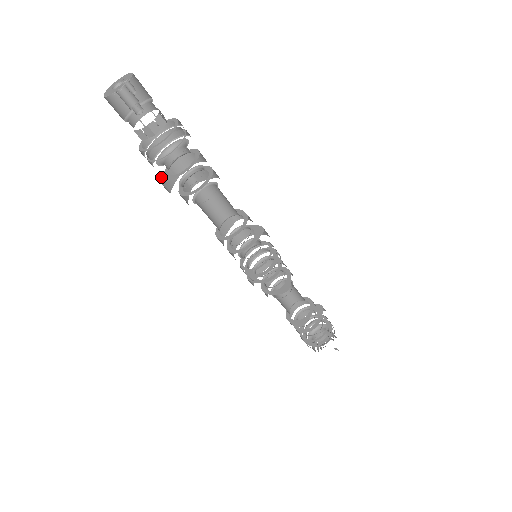
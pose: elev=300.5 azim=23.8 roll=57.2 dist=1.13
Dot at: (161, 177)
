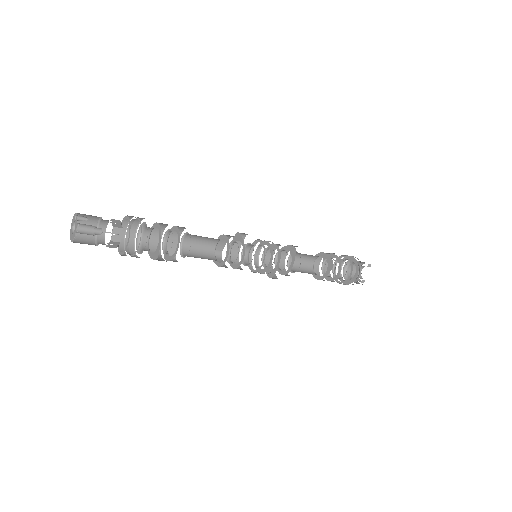
Dot at: (154, 259)
